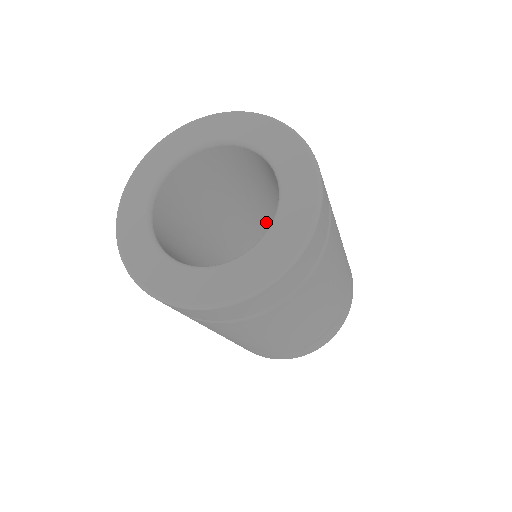
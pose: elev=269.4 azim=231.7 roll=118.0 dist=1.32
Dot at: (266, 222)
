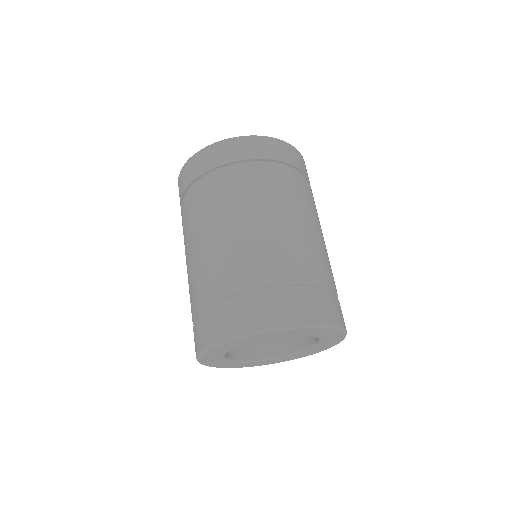
Dot at: occluded
